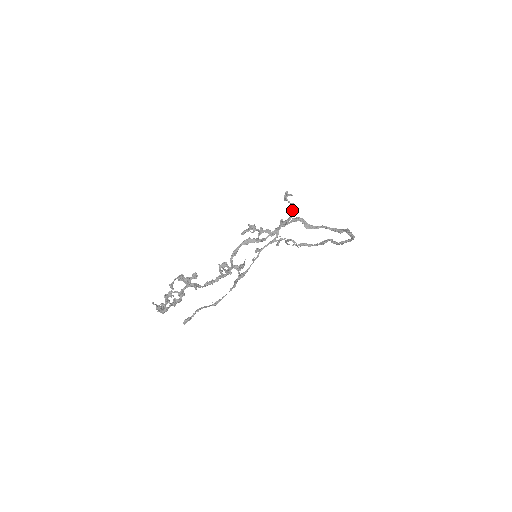
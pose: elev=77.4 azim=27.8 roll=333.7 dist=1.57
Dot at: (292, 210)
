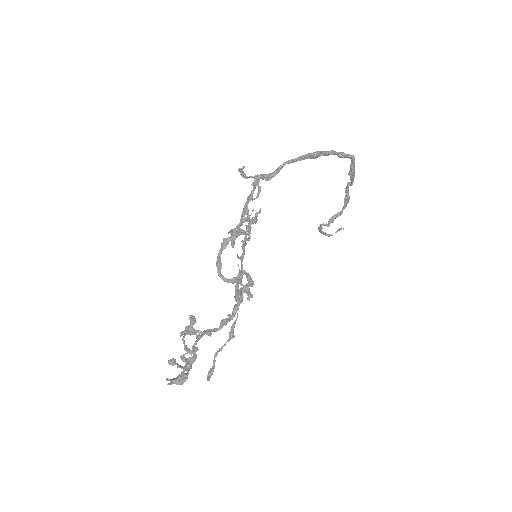
Dot at: occluded
